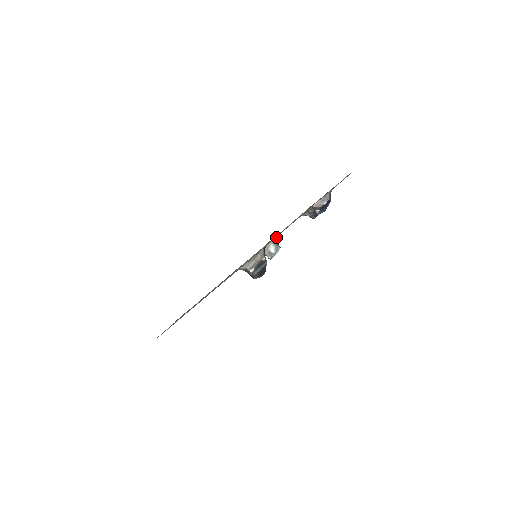
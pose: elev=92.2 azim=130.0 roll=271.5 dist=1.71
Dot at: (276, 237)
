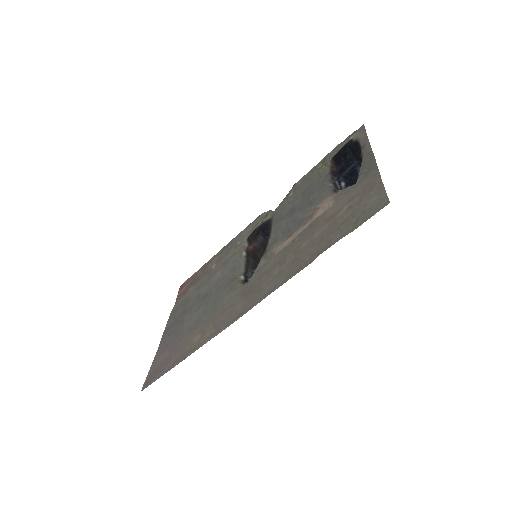
Dot at: (289, 191)
